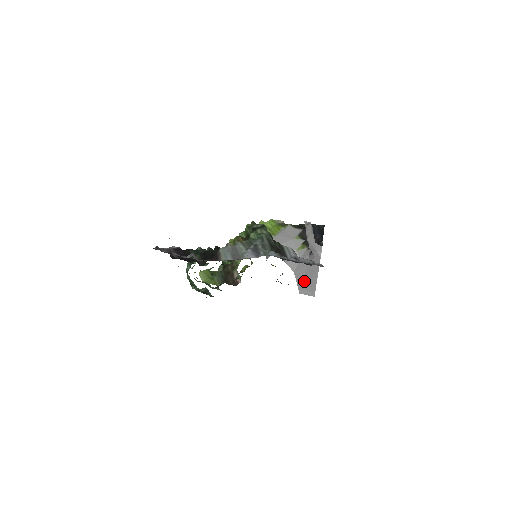
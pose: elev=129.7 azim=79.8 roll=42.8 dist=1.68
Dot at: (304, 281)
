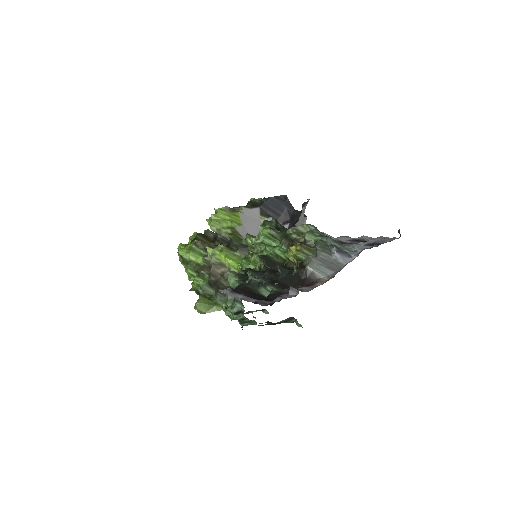
Dot at: occluded
